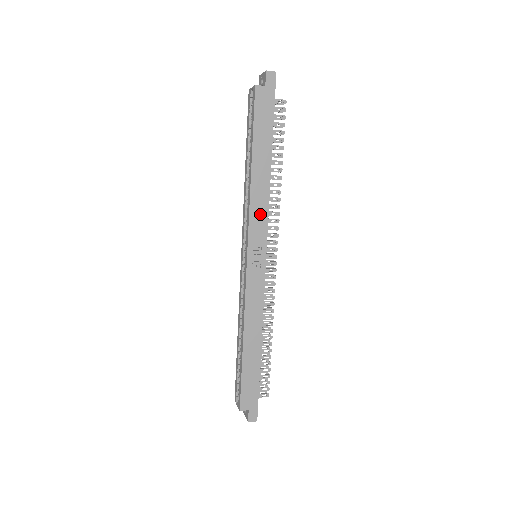
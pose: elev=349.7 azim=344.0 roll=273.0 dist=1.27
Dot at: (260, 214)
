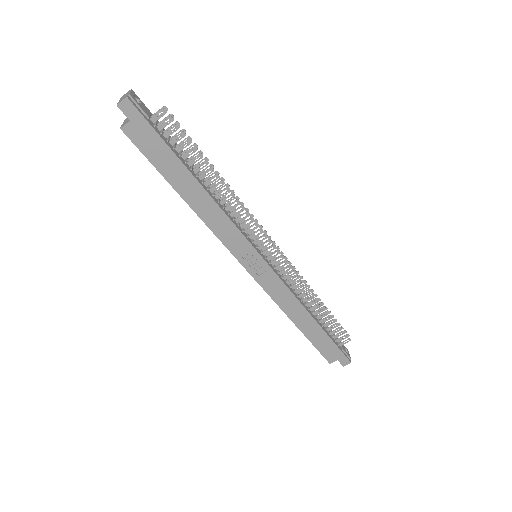
Dot at: (228, 231)
